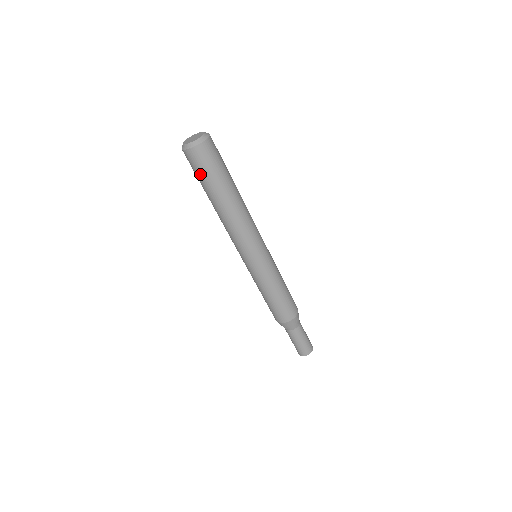
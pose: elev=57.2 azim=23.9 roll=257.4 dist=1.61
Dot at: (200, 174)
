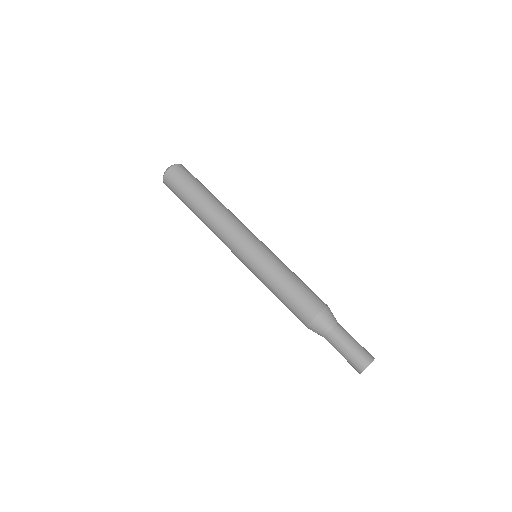
Dot at: (178, 196)
